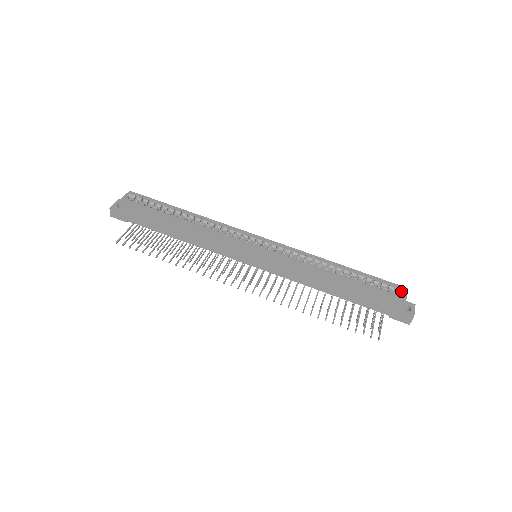
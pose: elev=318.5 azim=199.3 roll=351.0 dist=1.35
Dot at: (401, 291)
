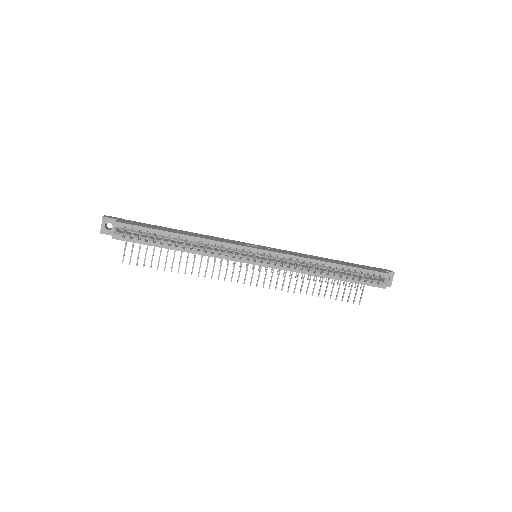
Dot at: (384, 278)
